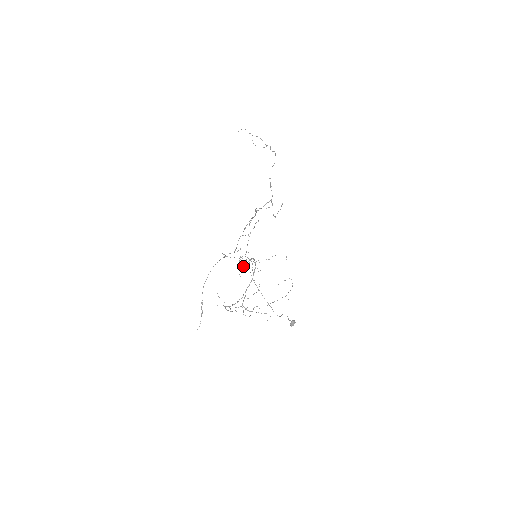
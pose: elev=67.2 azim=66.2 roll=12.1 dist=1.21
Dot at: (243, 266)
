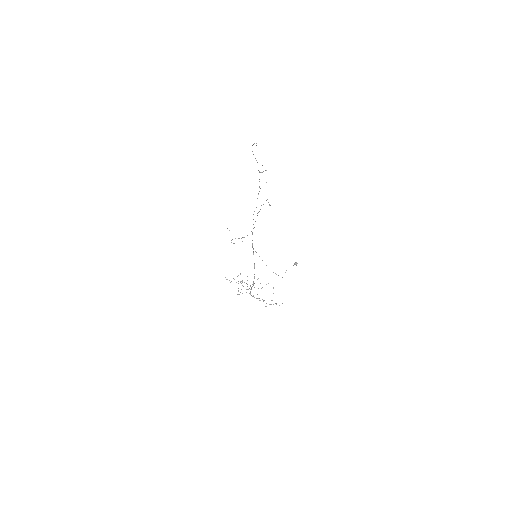
Dot at: occluded
